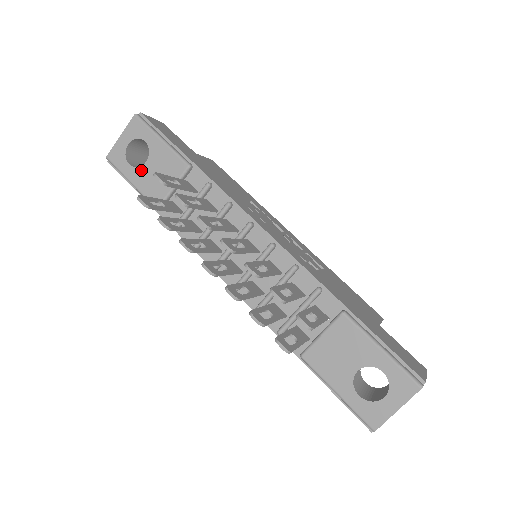
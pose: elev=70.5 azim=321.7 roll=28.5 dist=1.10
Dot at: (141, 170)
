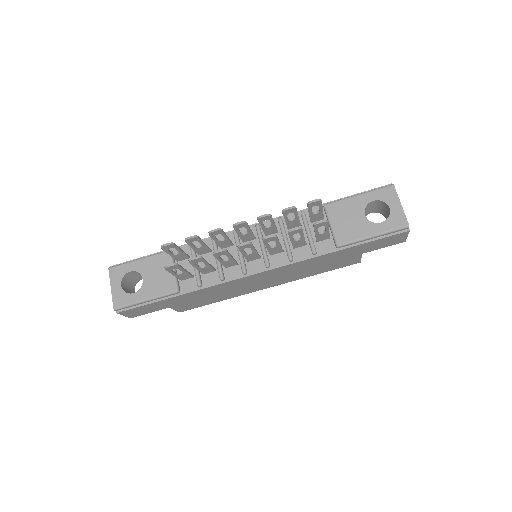
Dot at: (144, 286)
